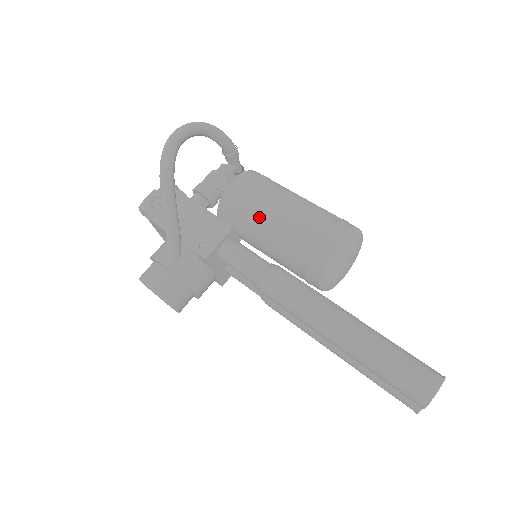
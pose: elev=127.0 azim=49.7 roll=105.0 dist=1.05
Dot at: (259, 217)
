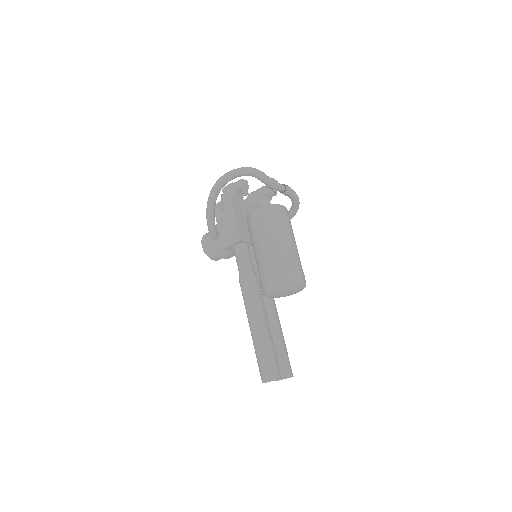
Dot at: (254, 242)
